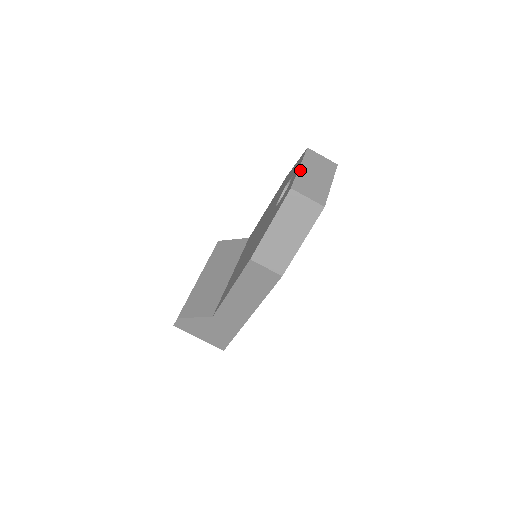
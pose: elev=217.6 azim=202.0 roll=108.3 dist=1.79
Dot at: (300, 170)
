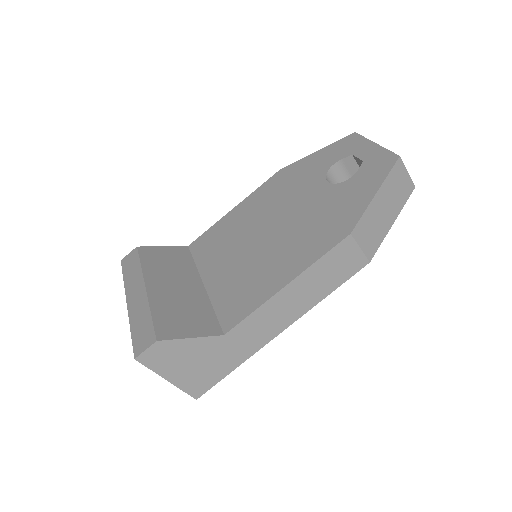
Dot at: (379, 146)
